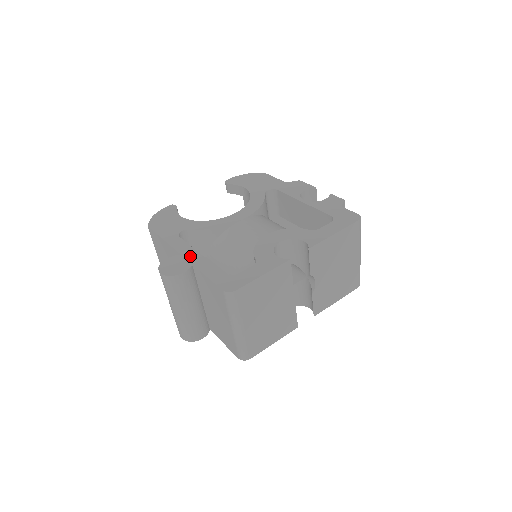
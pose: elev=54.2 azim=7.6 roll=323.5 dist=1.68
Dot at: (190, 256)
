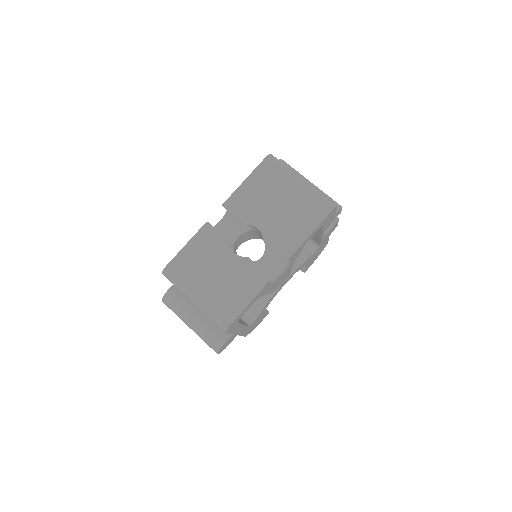
Dot at: occluded
